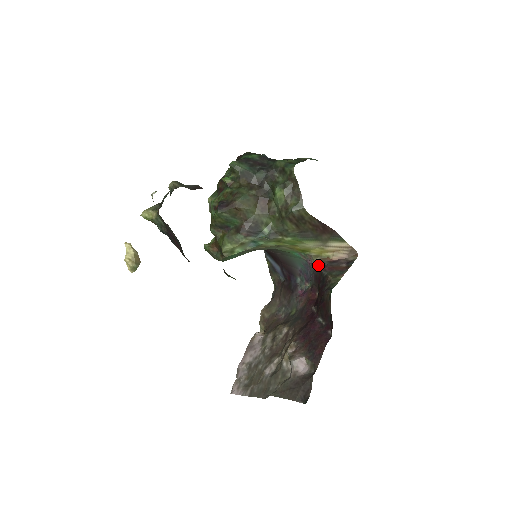
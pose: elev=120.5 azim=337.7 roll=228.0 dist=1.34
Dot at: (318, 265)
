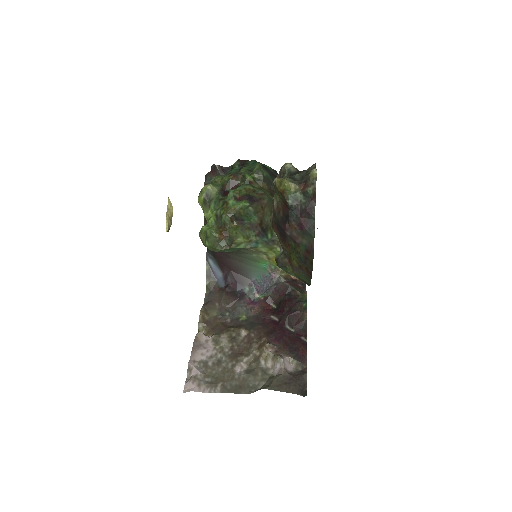
Dot at: (283, 280)
